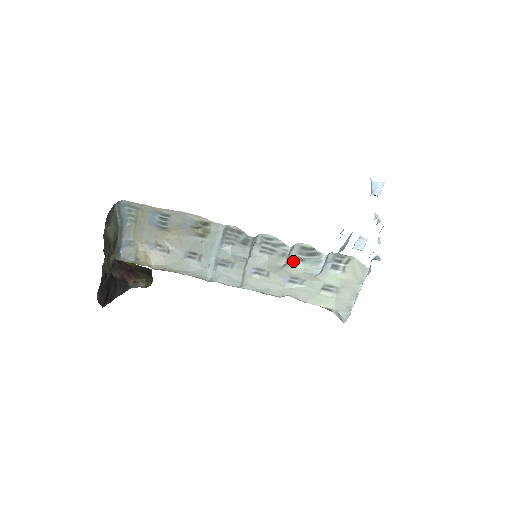
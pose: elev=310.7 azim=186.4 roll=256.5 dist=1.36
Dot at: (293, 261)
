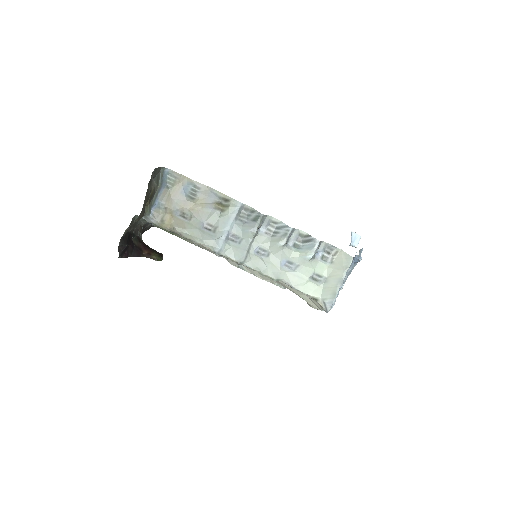
Dot at: (291, 246)
